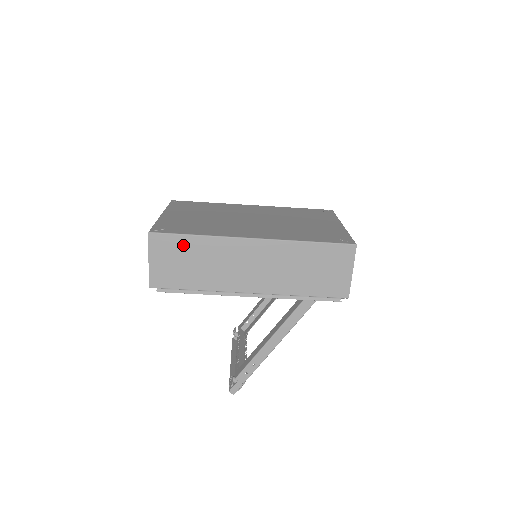
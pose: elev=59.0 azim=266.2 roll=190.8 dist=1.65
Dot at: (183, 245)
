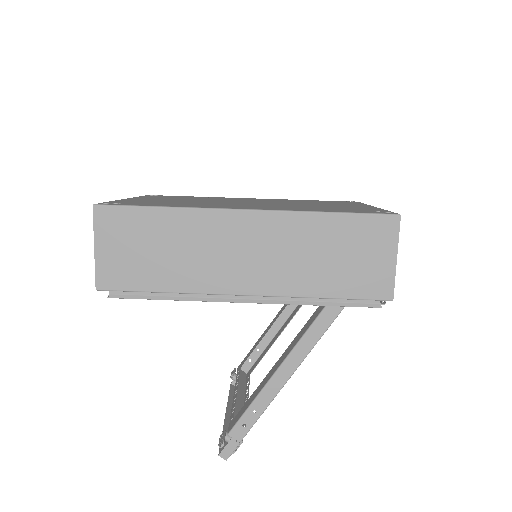
Dot at: (144, 223)
